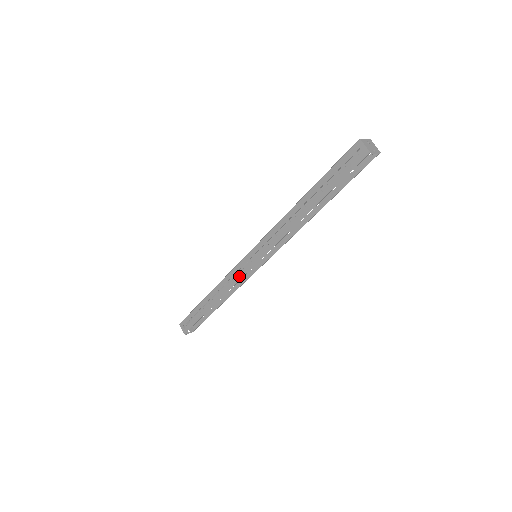
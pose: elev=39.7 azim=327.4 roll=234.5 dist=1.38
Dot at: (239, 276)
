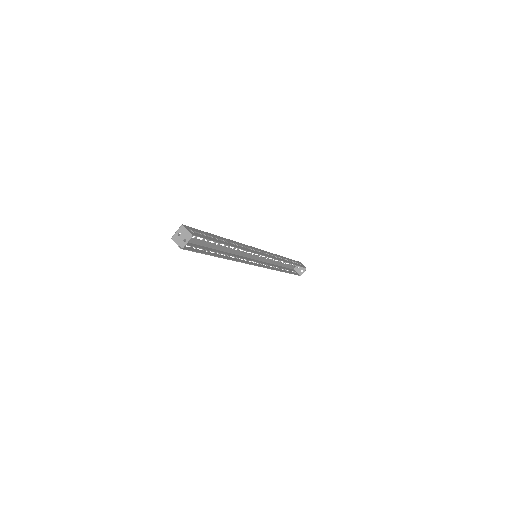
Dot at: (264, 266)
